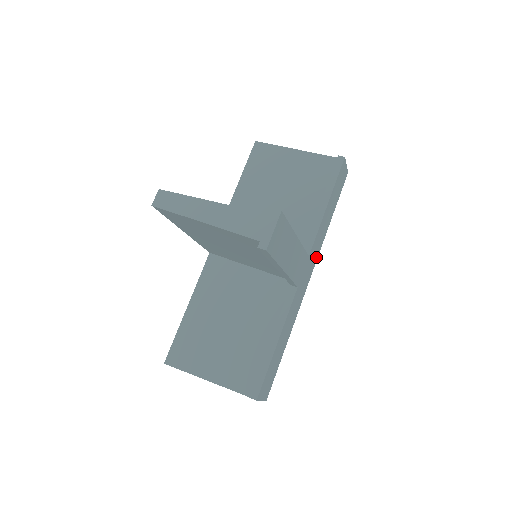
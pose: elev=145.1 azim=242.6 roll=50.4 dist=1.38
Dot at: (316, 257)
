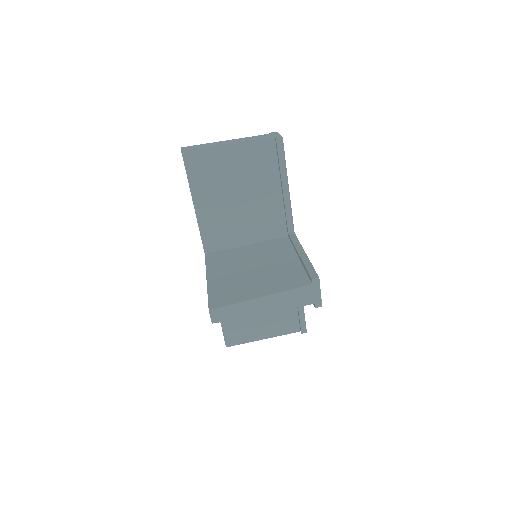
Dot at: occluded
